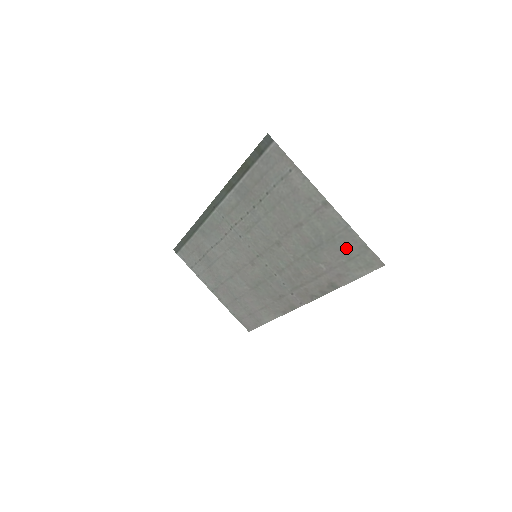
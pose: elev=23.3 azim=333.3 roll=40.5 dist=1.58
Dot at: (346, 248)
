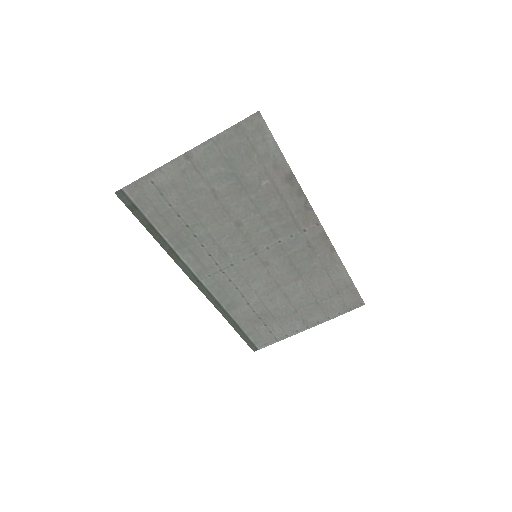
Dot at: (239, 149)
